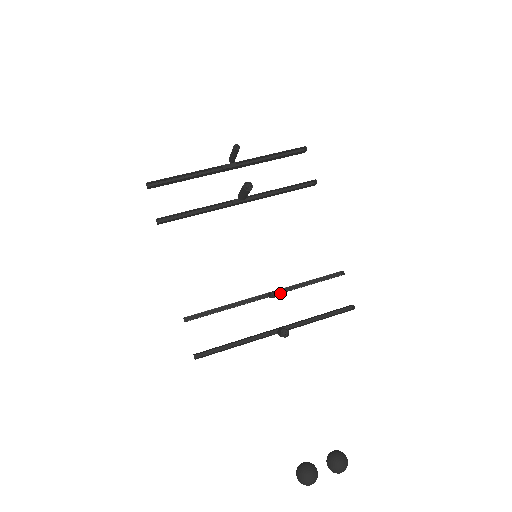
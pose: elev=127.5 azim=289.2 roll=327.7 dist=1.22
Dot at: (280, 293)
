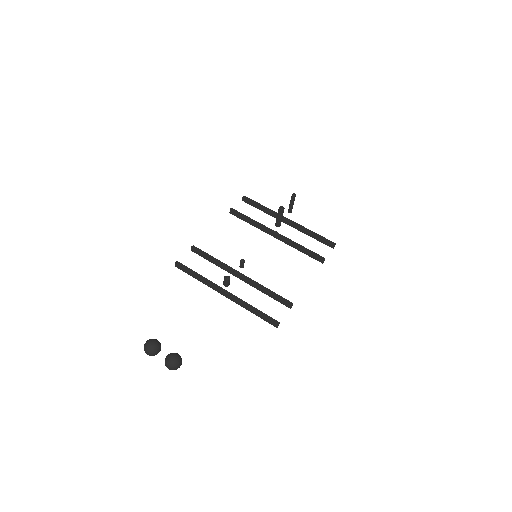
Dot at: (248, 280)
